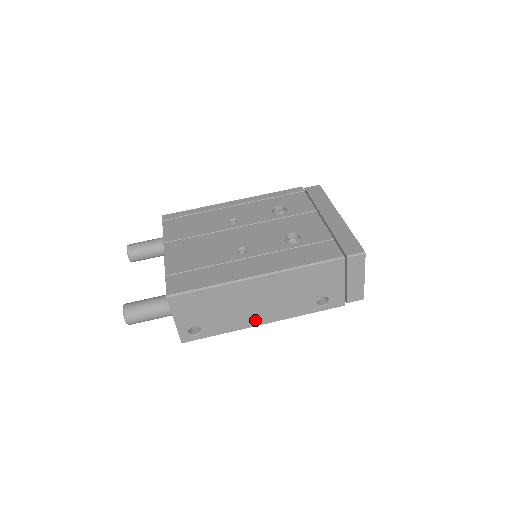
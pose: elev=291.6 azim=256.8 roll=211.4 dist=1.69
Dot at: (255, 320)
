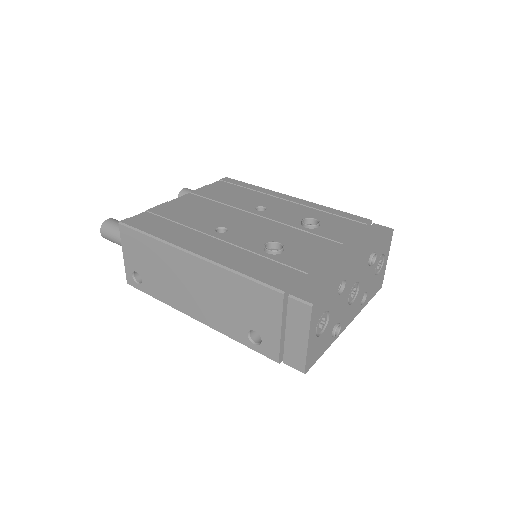
Dot at: (186, 307)
